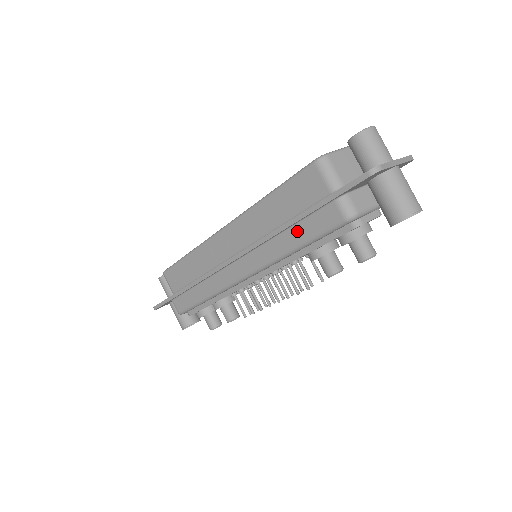
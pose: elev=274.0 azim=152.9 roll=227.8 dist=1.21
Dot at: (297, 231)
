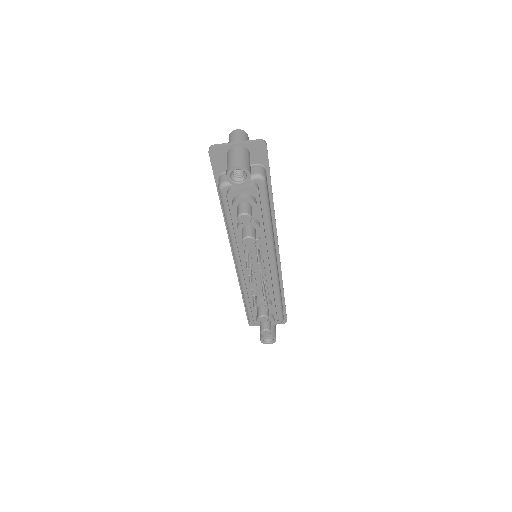
Dot at: occluded
